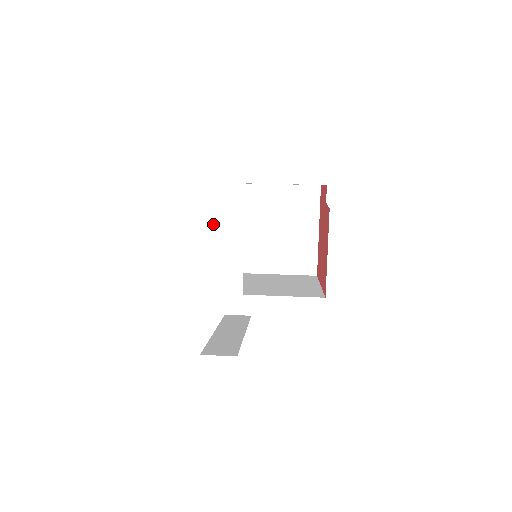
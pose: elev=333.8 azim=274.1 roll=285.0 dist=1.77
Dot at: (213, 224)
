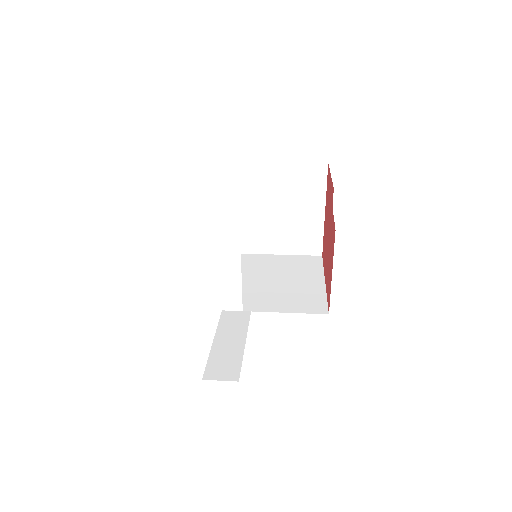
Dot at: (206, 245)
